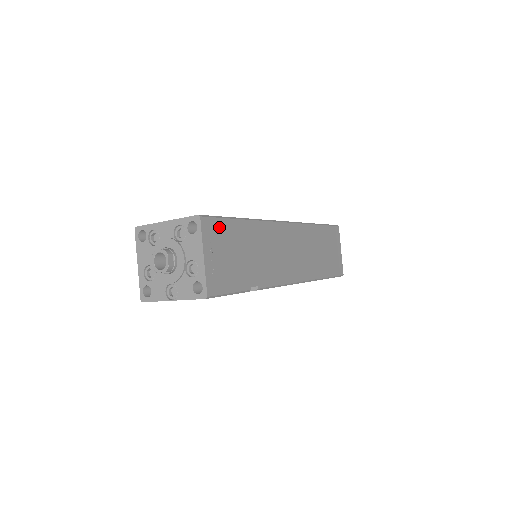
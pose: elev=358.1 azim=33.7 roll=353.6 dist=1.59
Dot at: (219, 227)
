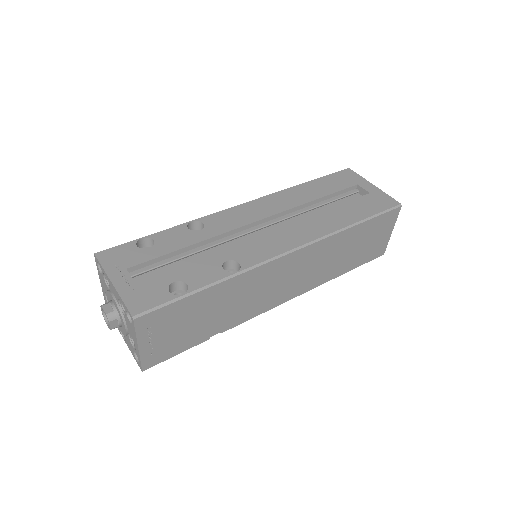
Dot at: (165, 313)
